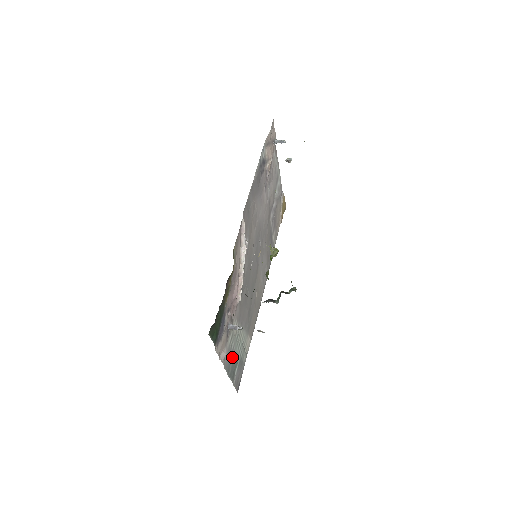
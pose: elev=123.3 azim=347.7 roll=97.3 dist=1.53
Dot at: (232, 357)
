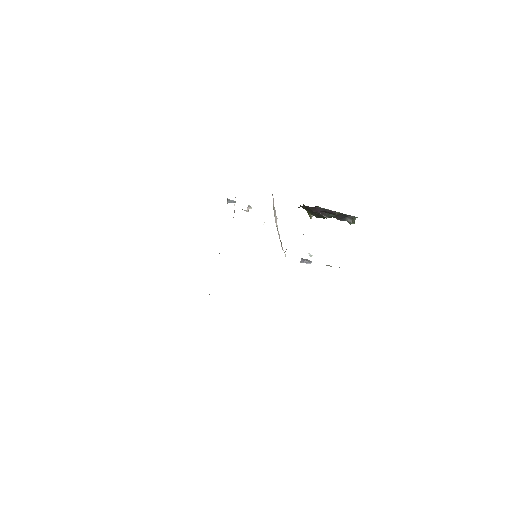
Dot at: occluded
